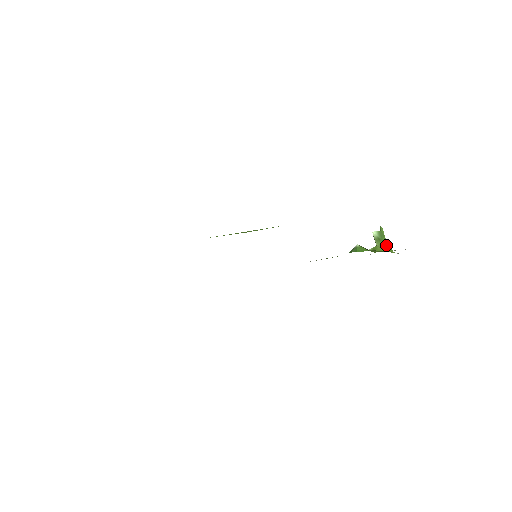
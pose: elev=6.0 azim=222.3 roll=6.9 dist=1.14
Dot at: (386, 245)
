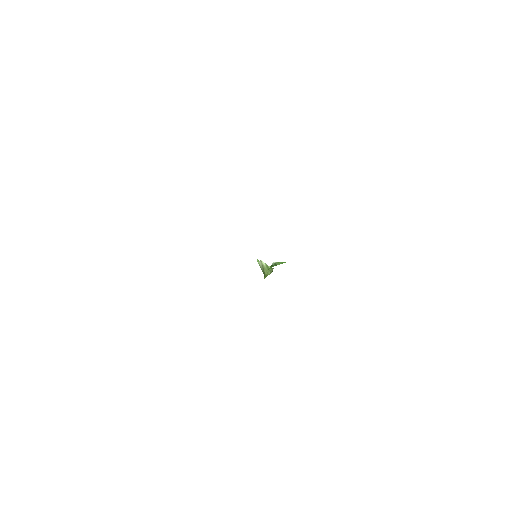
Dot at: occluded
